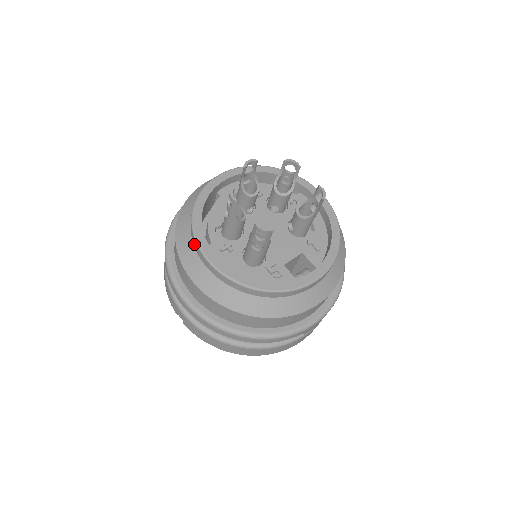
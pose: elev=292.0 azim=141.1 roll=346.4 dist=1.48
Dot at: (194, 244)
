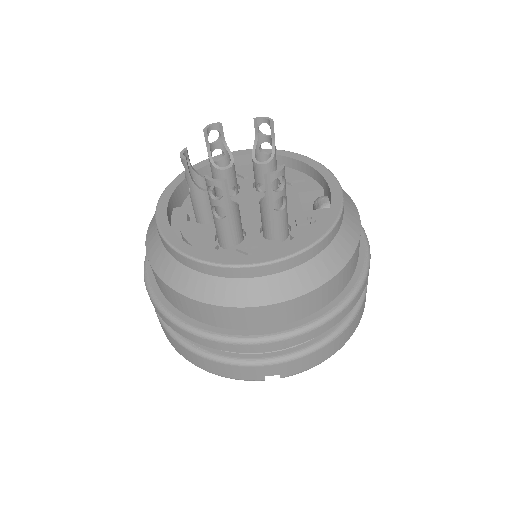
Dot at: (224, 274)
